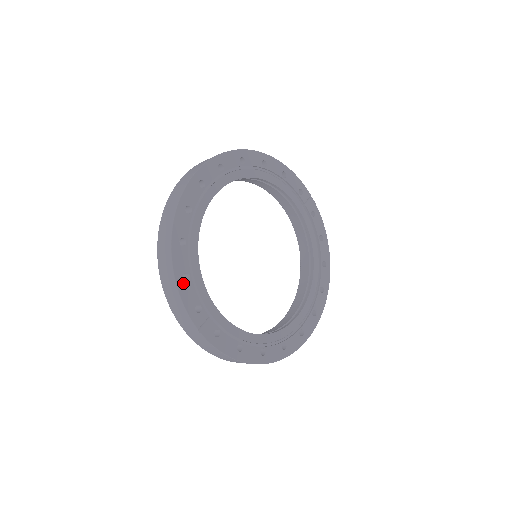
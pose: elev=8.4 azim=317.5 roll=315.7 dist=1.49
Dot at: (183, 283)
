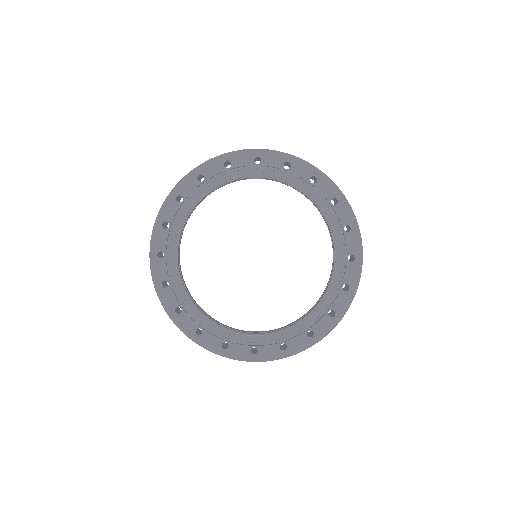
Dot at: (156, 259)
